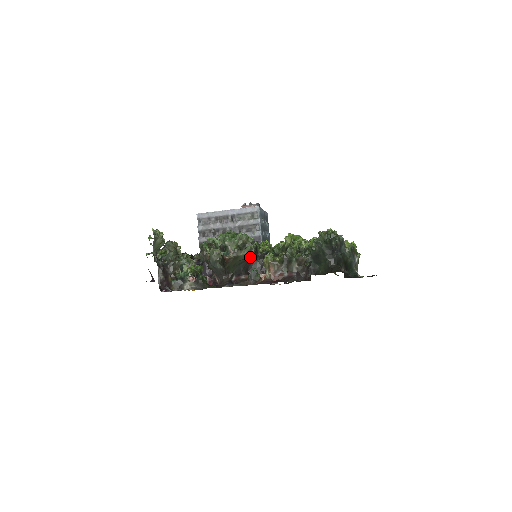
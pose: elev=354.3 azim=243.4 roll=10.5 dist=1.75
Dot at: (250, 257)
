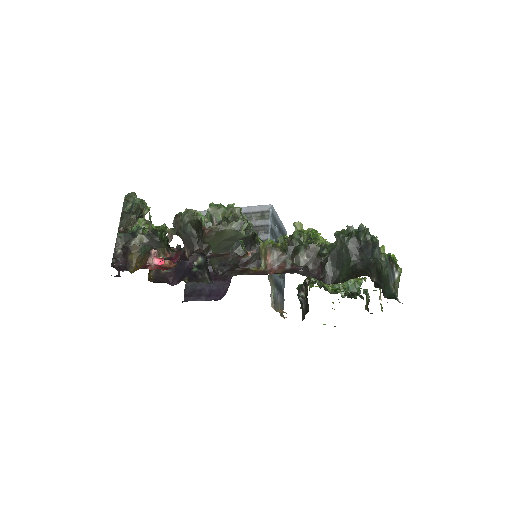
Dot at: (240, 236)
